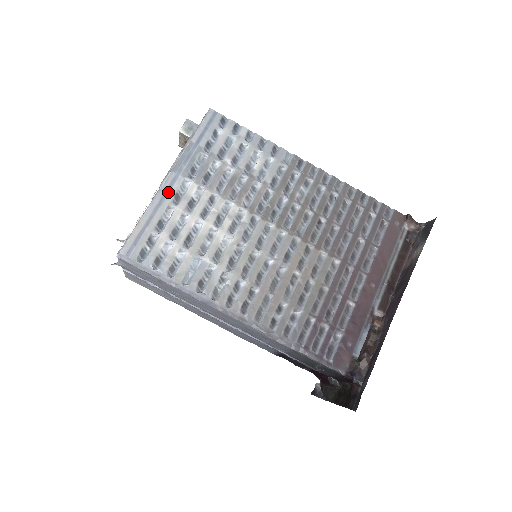
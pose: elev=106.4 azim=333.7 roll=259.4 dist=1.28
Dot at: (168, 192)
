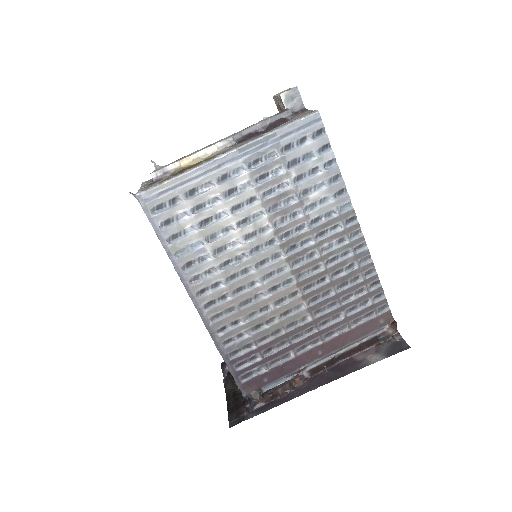
Dot at: (220, 167)
